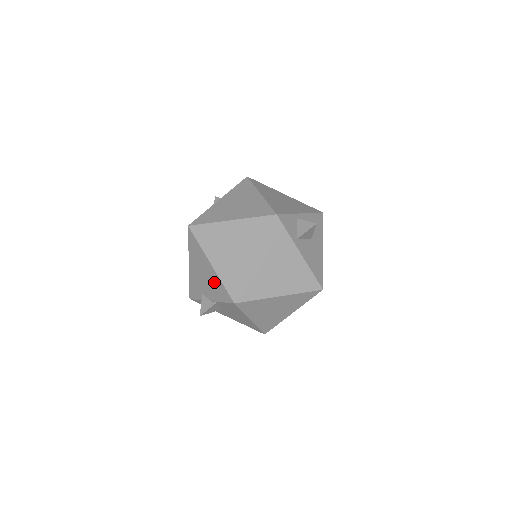
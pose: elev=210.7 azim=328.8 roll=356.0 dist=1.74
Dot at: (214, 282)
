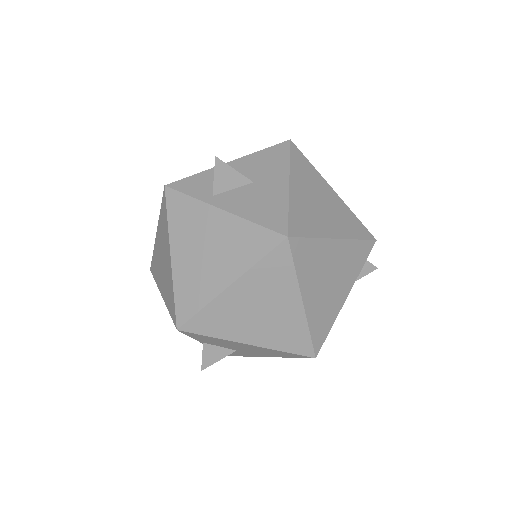
Dot at: occluded
